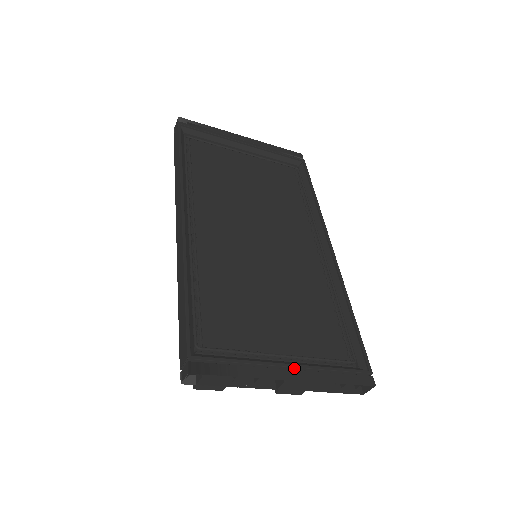
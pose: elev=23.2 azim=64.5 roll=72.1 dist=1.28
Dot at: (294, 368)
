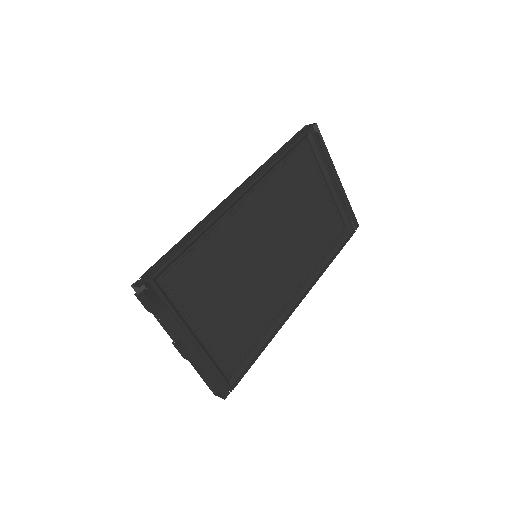
Dot at: (196, 344)
